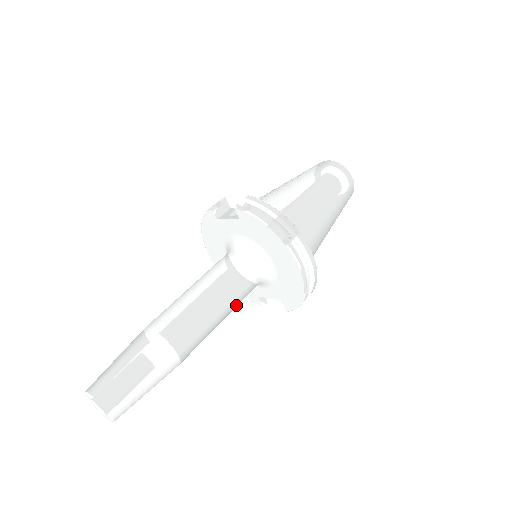
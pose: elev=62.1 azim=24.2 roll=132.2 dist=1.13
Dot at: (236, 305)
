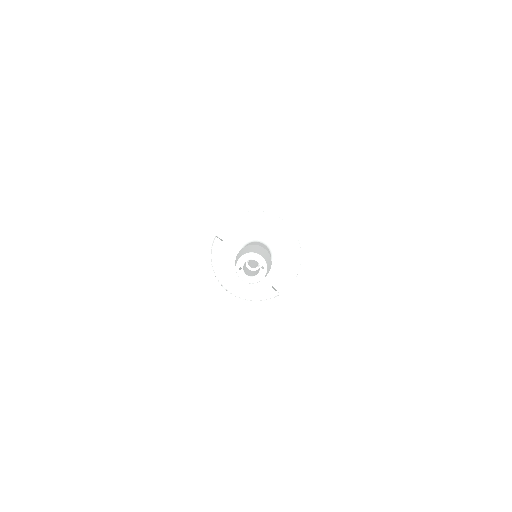
Dot at: occluded
